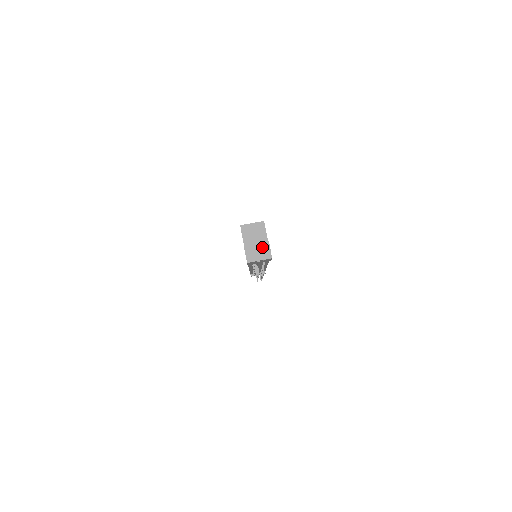
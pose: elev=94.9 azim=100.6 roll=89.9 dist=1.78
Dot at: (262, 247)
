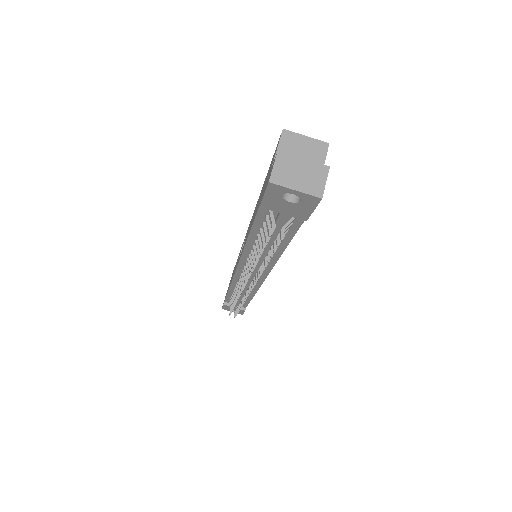
Dot at: (312, 169)
